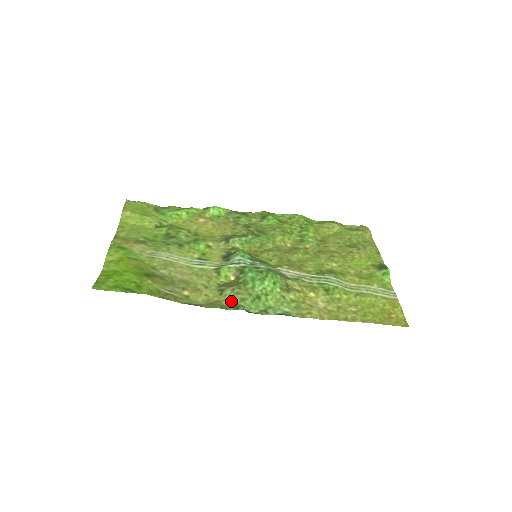
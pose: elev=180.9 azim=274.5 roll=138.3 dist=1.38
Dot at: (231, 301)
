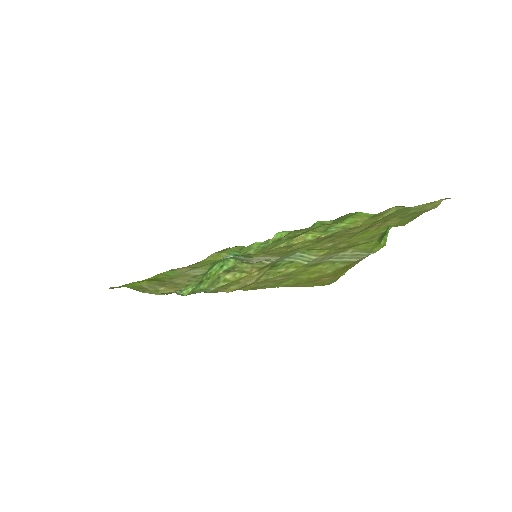
Dot at: occluded
